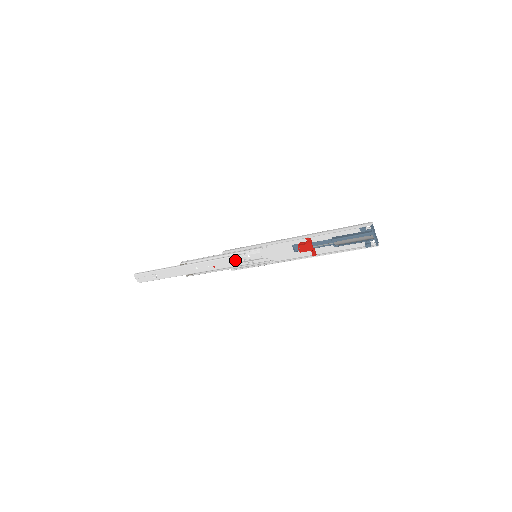
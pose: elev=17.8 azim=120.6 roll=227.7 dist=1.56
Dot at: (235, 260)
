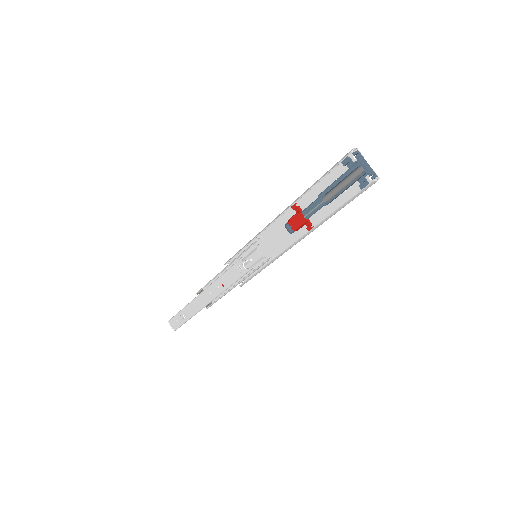
Dot at: (237, 269)
